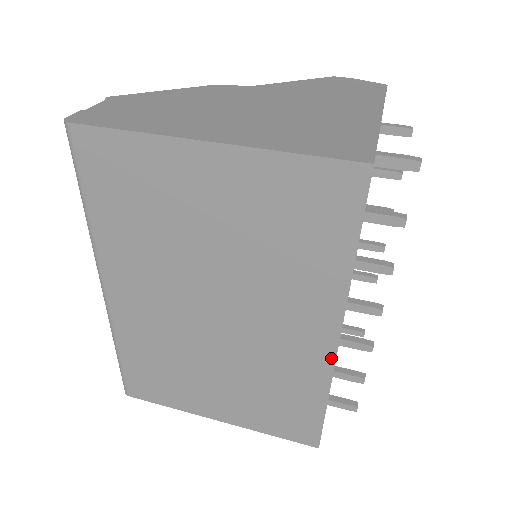
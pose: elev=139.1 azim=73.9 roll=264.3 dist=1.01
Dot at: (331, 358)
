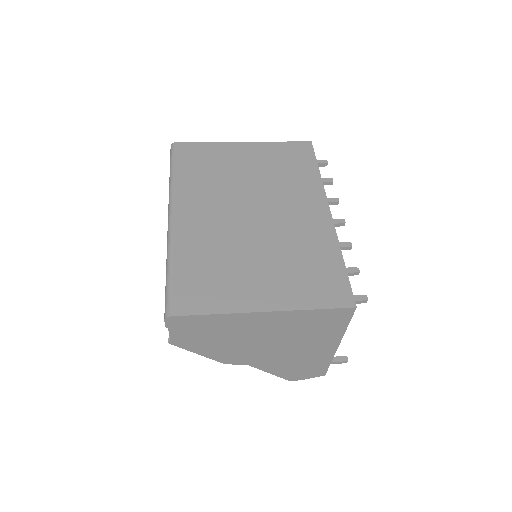
Dot at: (331, 223)
